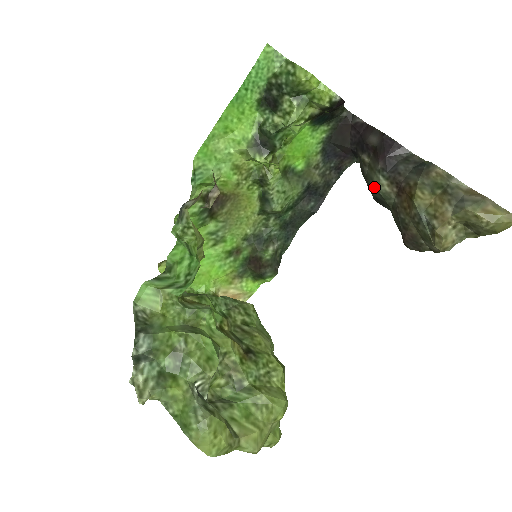
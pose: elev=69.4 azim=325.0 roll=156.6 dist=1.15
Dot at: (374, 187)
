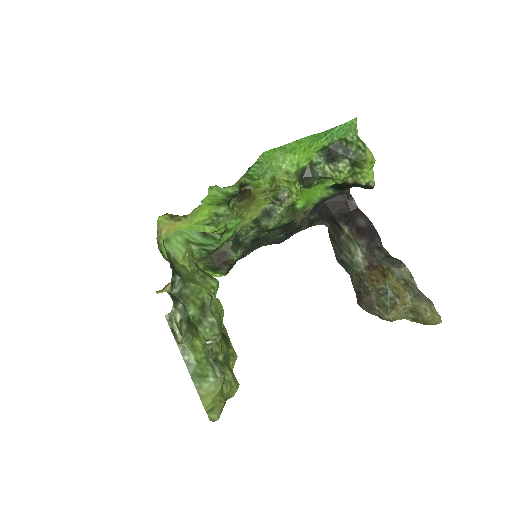
Dot at: (348, 253)
